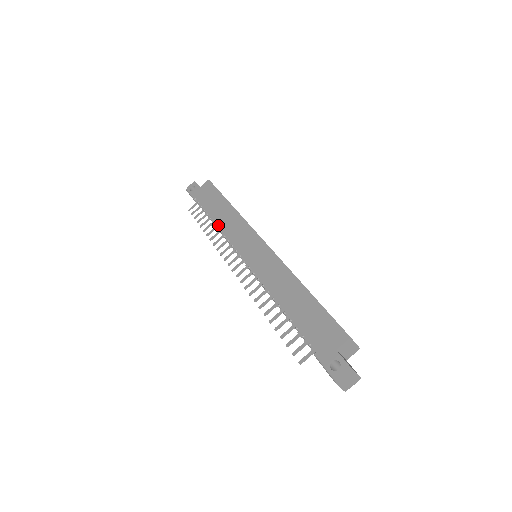
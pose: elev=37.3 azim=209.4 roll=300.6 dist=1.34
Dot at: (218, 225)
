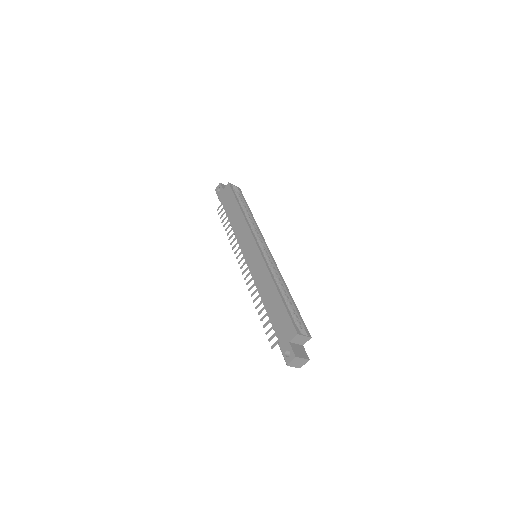
Dot at: (232, 228)
